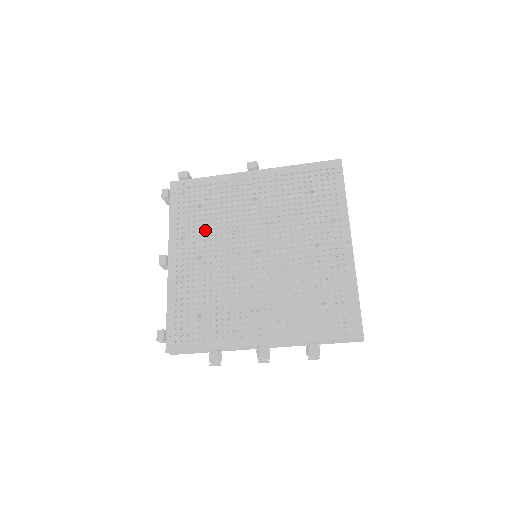
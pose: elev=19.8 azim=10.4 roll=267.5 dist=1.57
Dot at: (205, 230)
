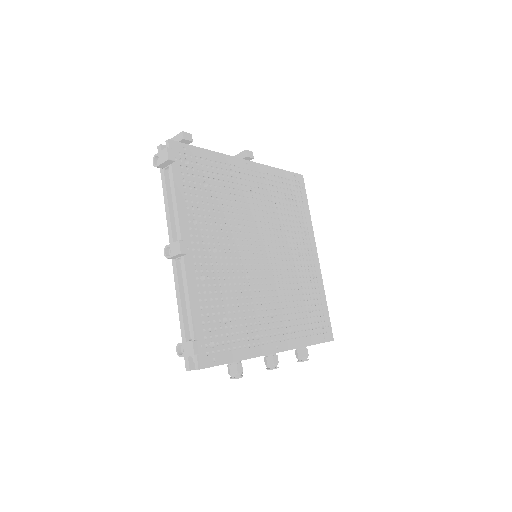
Dot at: (212, 216)
